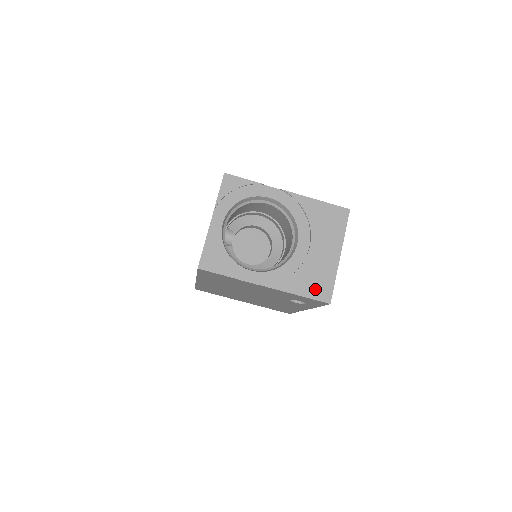
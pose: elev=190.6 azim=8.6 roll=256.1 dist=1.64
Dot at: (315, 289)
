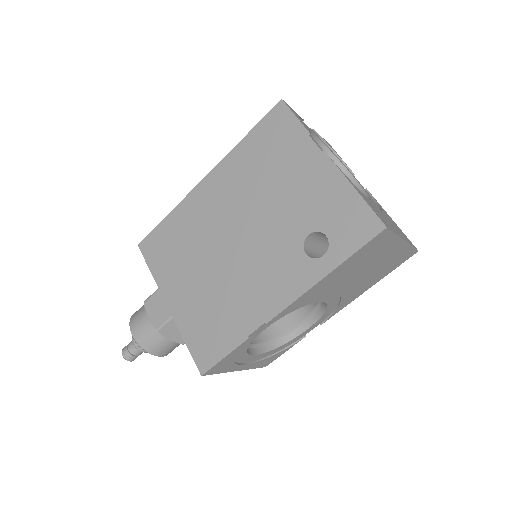
Dot at: (375, 210)
